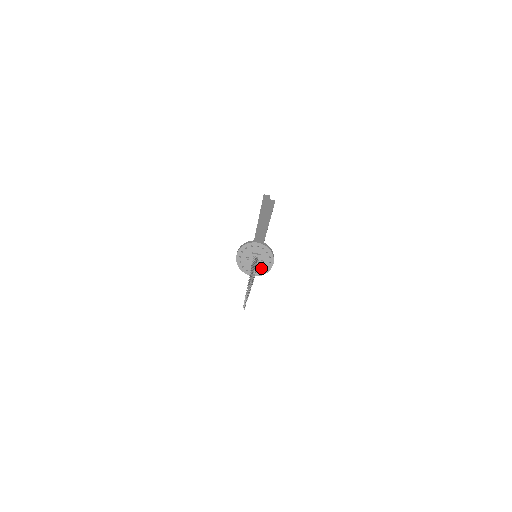
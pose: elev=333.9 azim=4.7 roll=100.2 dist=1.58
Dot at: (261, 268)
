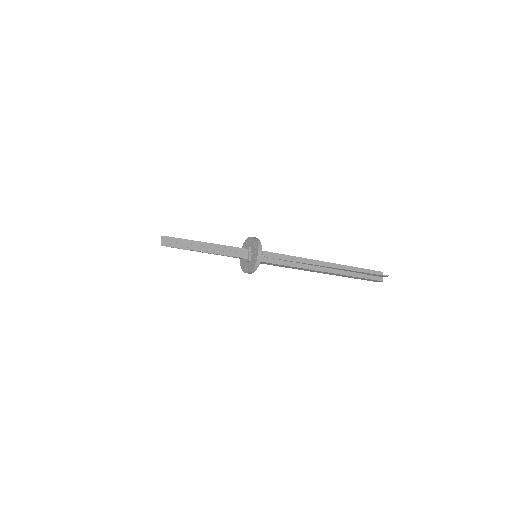
Dot at: (252, 261)
